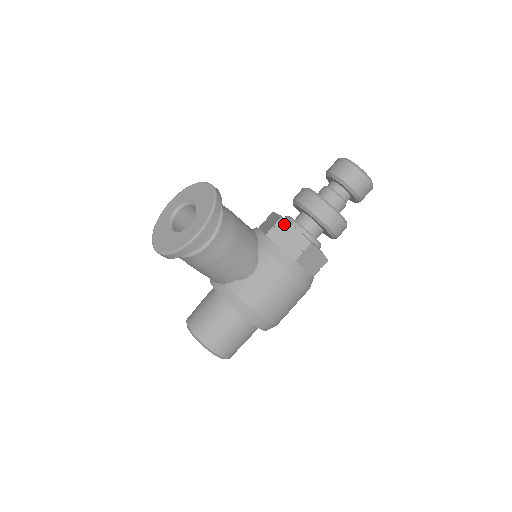
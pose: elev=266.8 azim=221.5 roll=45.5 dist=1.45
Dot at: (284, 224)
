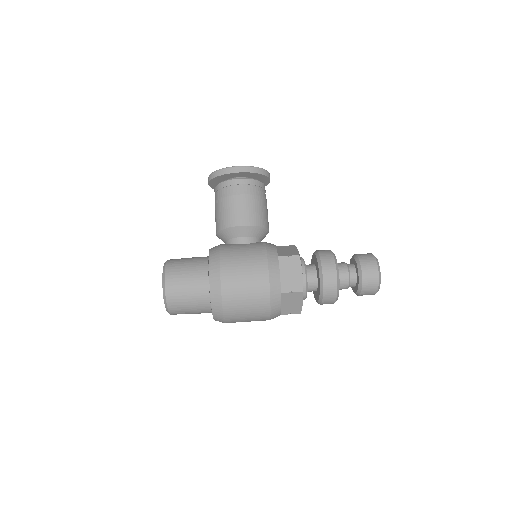
Dot at: (292, 247)
